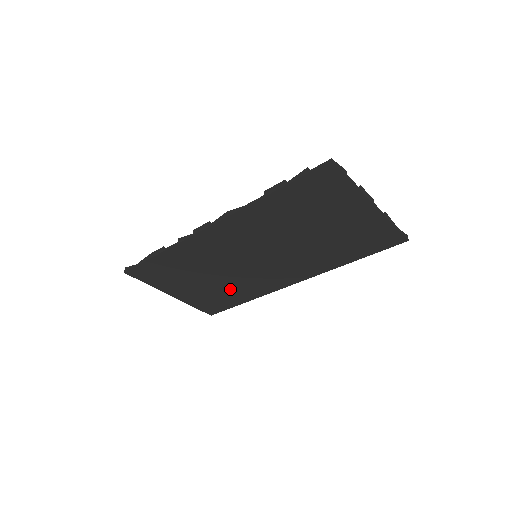
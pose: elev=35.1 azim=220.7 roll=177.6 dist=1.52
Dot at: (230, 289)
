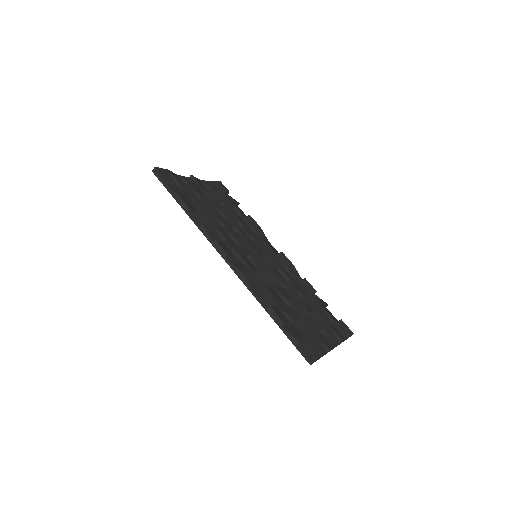
Dot at: occluded
